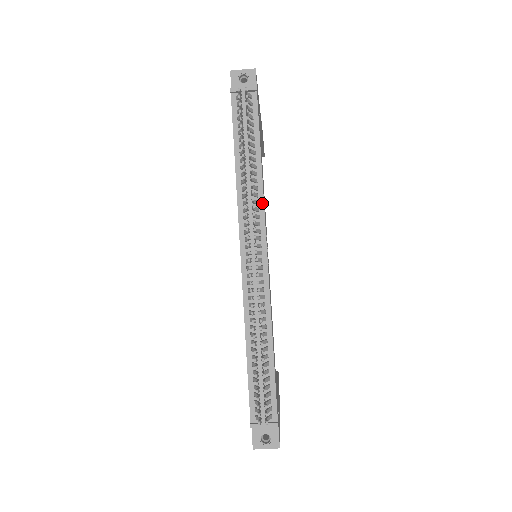
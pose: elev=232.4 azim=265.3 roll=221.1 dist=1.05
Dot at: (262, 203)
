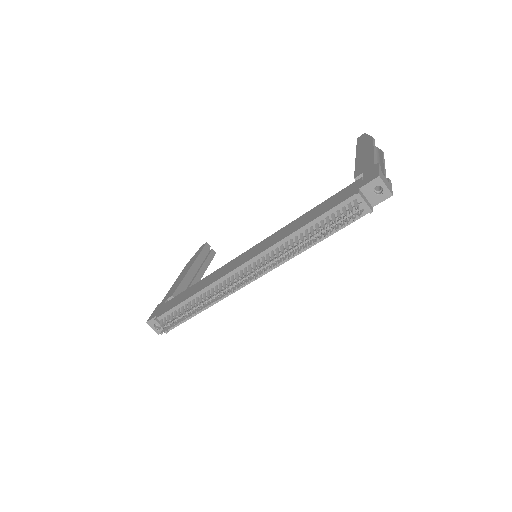
Dot at: (286, 260)
